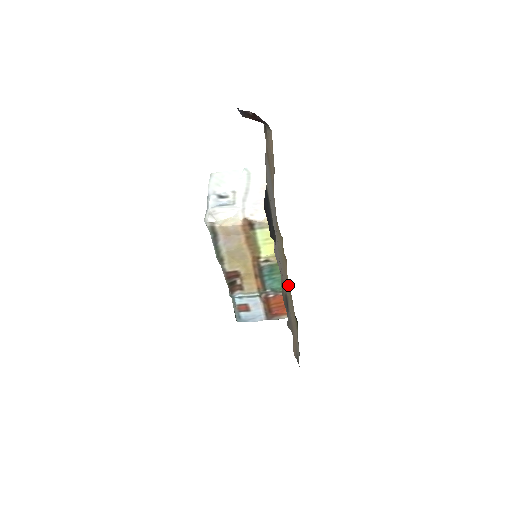
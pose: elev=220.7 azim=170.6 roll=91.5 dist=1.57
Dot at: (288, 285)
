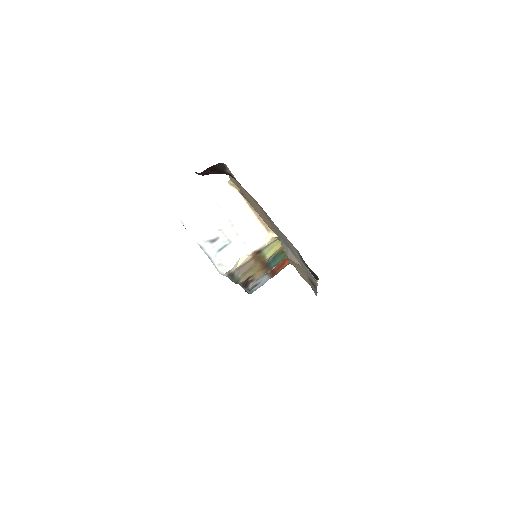
Dot at: occluded
